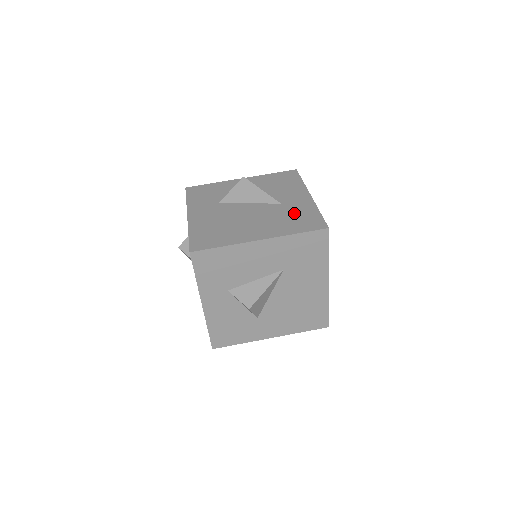
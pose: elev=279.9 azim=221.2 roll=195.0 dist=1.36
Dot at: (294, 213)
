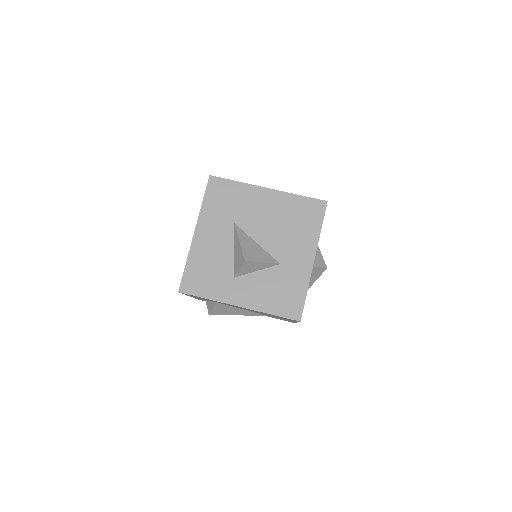
Dot at: occluded
